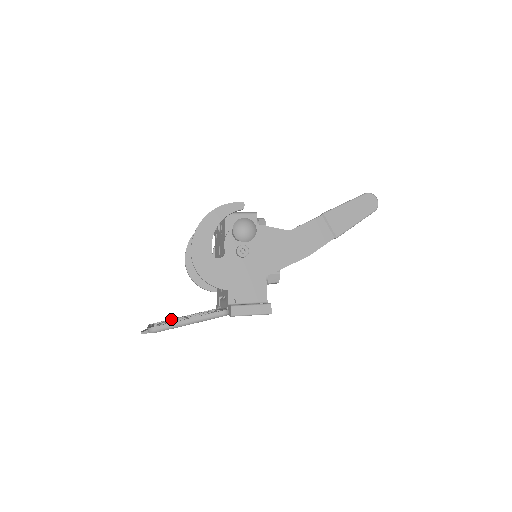
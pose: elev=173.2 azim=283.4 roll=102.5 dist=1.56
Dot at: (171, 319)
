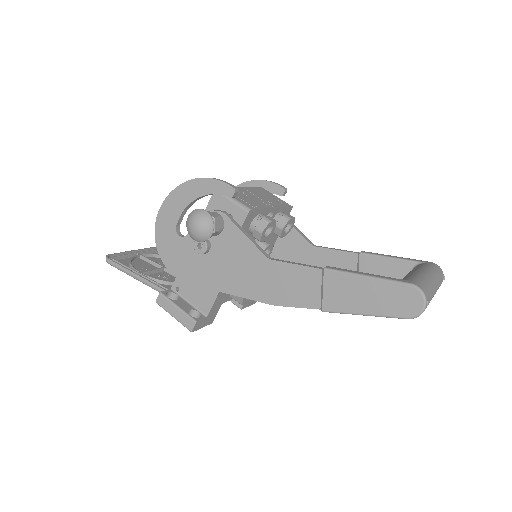
Dot at: occluded
